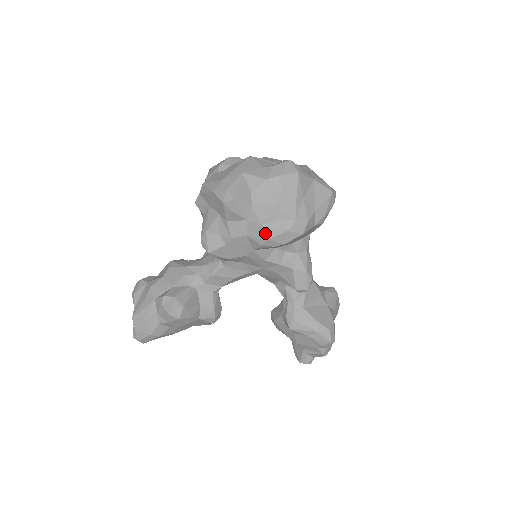
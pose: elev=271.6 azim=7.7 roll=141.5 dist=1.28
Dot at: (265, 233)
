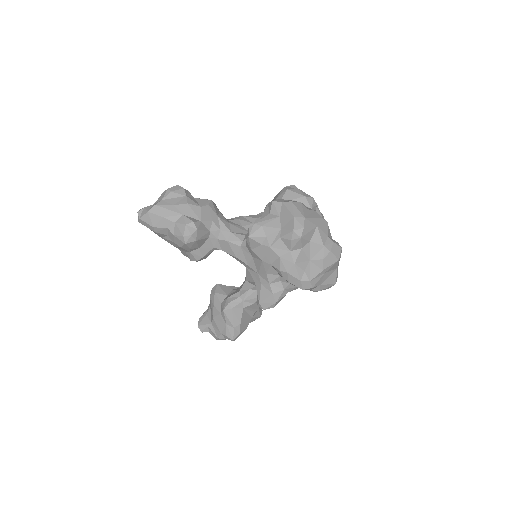
Dot at: (290, 269)
